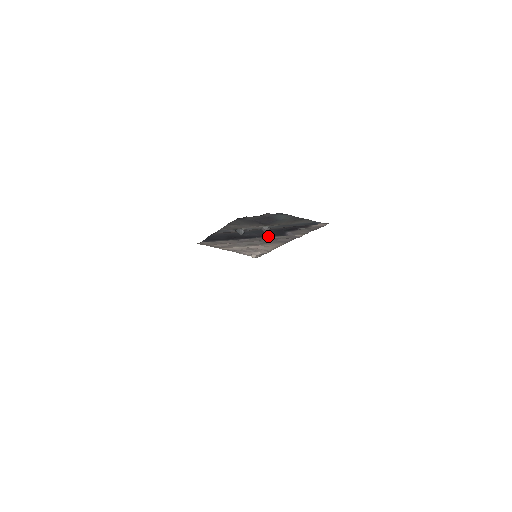
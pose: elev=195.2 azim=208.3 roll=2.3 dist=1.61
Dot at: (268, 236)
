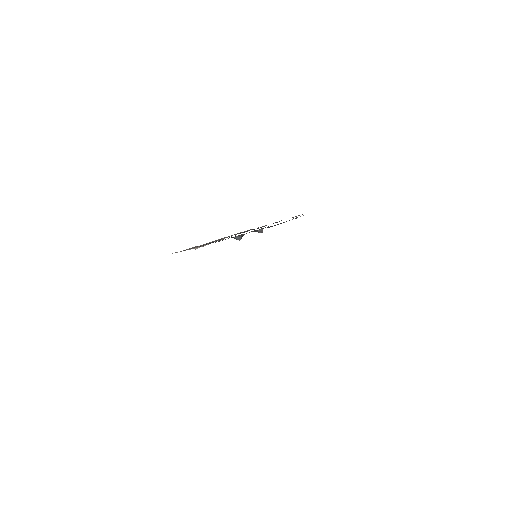
Dot at: occluded
